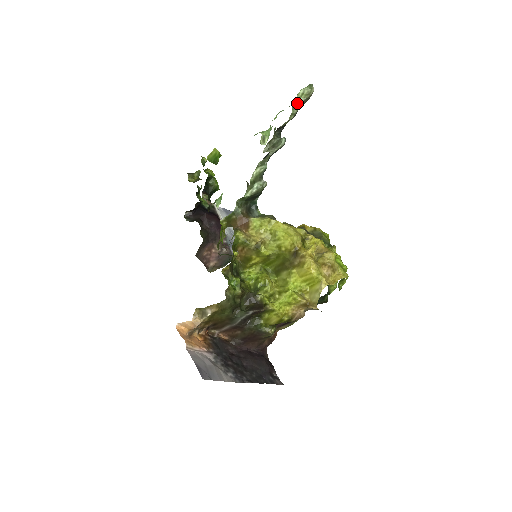
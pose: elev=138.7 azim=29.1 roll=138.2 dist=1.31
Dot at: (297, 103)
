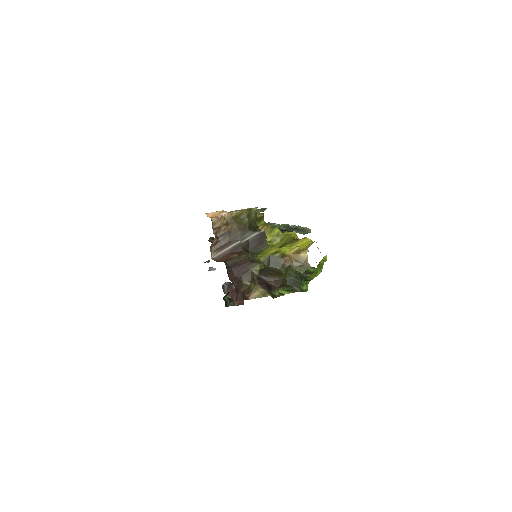
Dot at: (303, 227)
